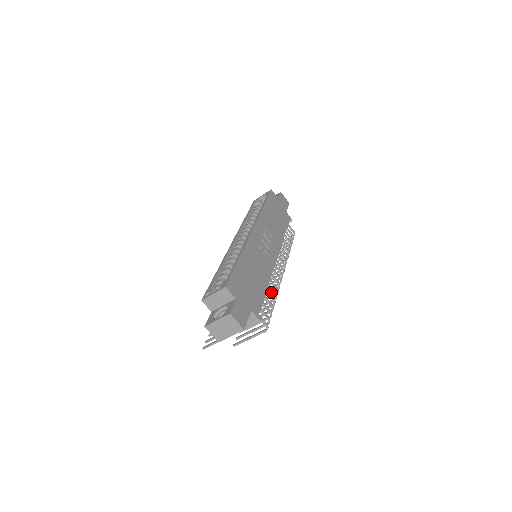
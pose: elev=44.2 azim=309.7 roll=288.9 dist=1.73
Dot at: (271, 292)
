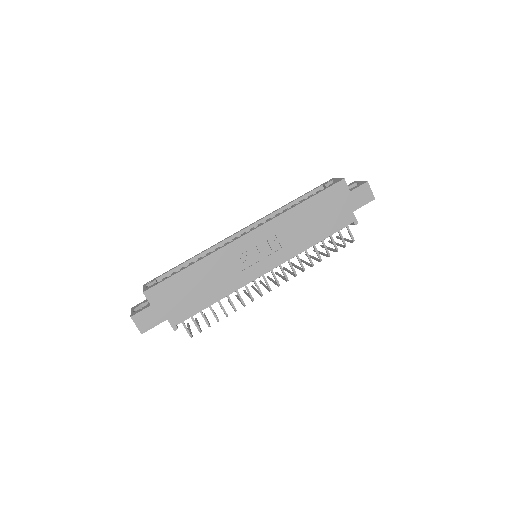
Dot at: (250, 298)
